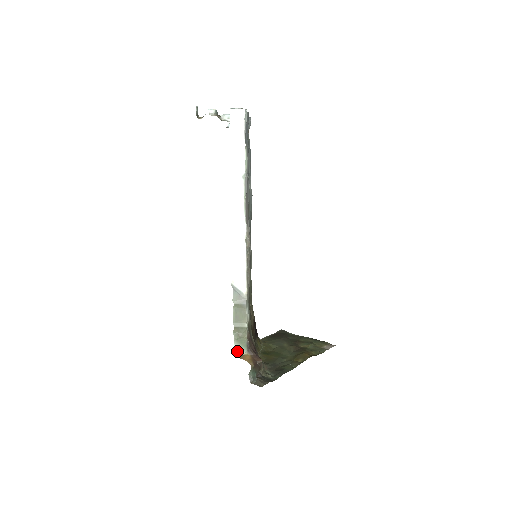
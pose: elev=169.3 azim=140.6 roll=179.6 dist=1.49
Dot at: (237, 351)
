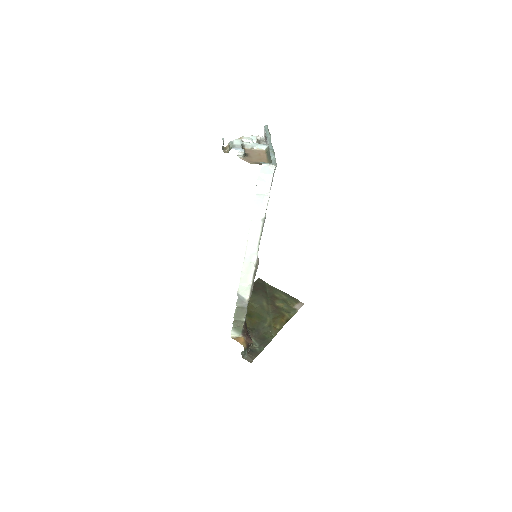
Dot at: (233, 334)
